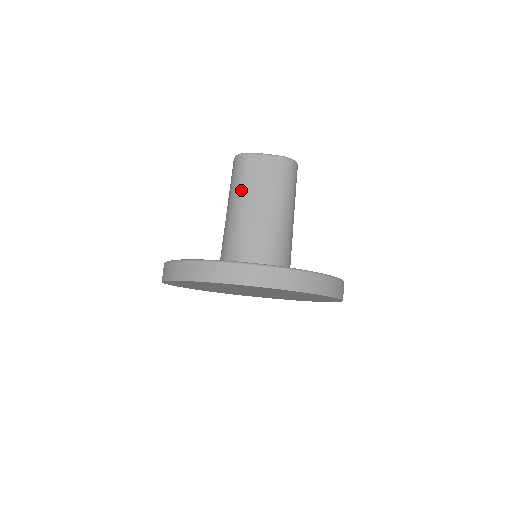
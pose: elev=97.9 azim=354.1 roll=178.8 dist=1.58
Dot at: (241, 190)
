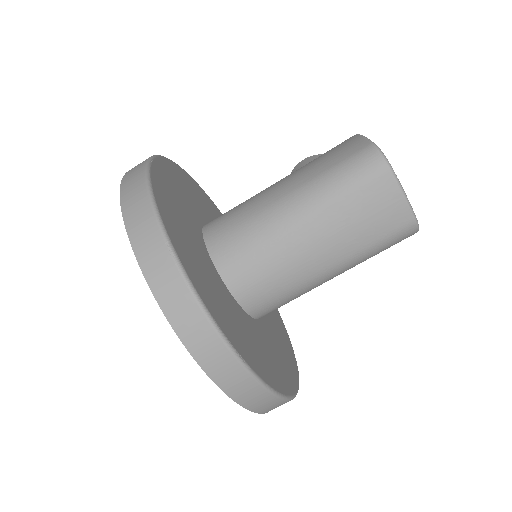
Dot at: (328, 198)
